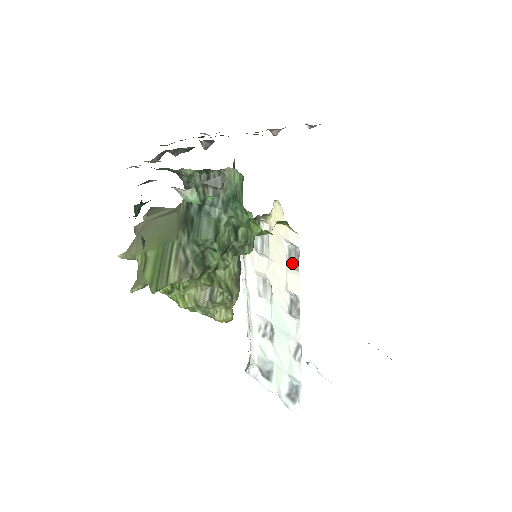
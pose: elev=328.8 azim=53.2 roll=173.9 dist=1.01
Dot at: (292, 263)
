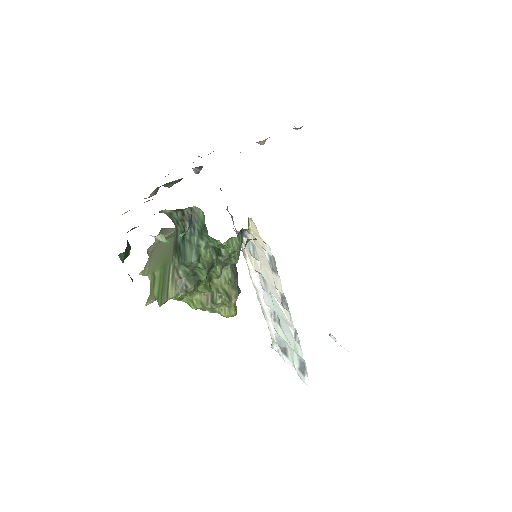
Dot at: (273, 267)
